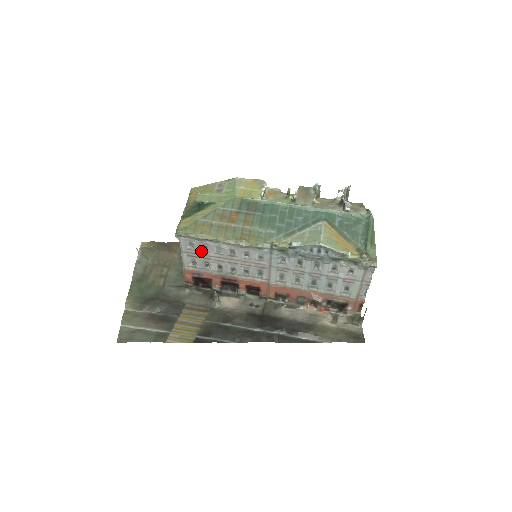
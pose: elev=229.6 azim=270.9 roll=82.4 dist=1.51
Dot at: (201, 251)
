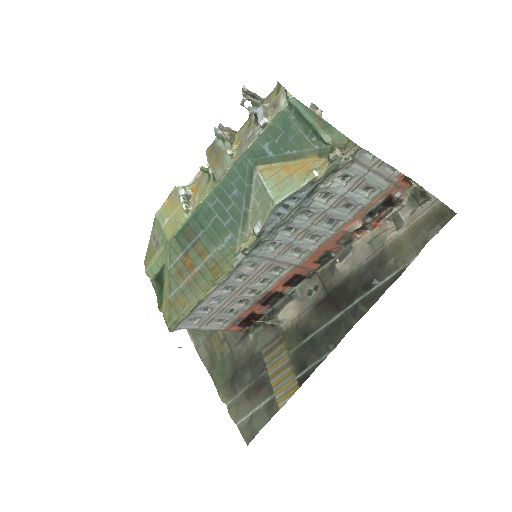
Dot at: (208, 314)
